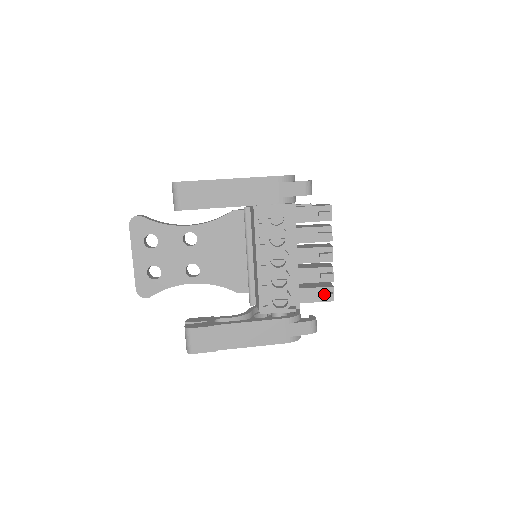
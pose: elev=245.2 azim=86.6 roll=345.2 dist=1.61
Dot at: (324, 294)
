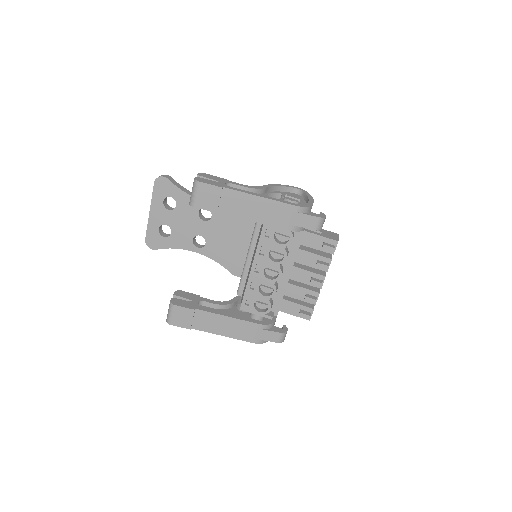
Dot at: (302, 313)
